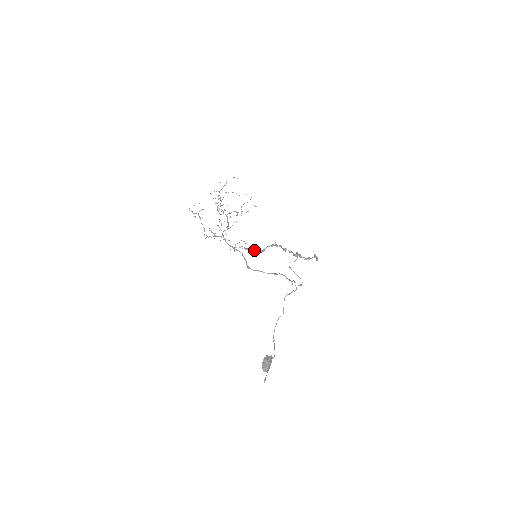
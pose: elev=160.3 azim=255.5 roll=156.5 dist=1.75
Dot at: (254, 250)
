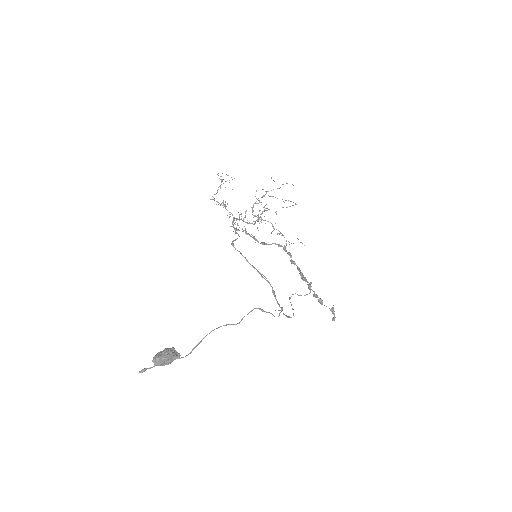
Dot at: (255, 238)
